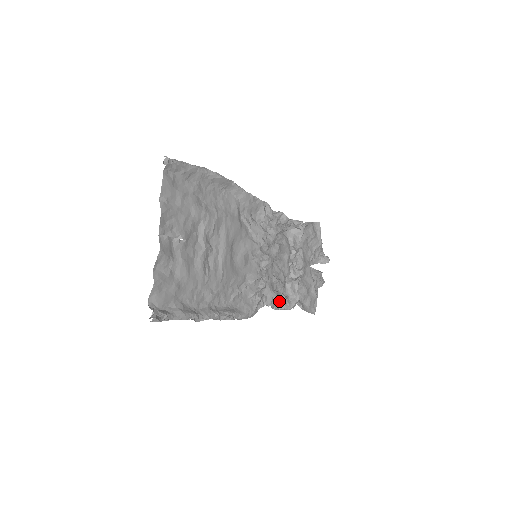
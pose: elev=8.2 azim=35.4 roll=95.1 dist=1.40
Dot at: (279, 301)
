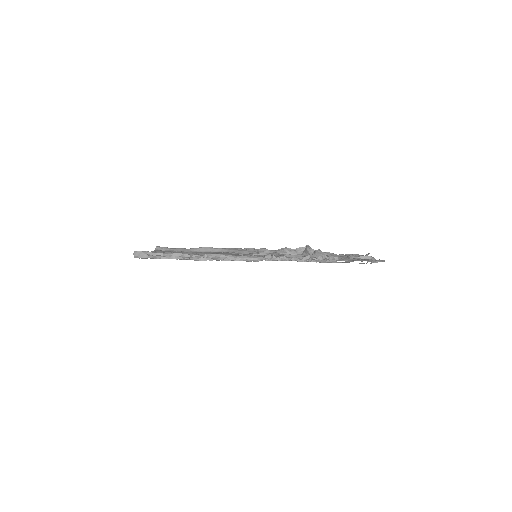
Dot at: (297, 257)
